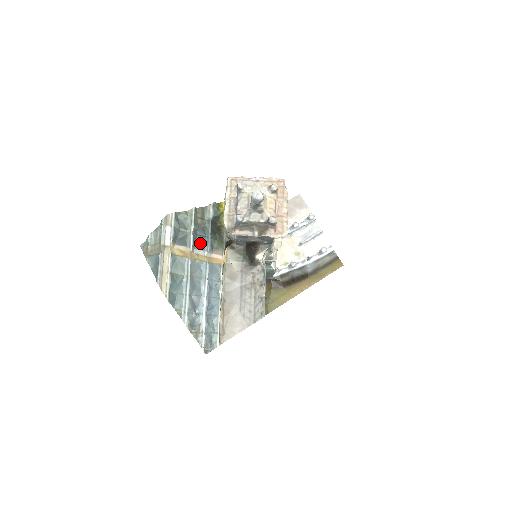
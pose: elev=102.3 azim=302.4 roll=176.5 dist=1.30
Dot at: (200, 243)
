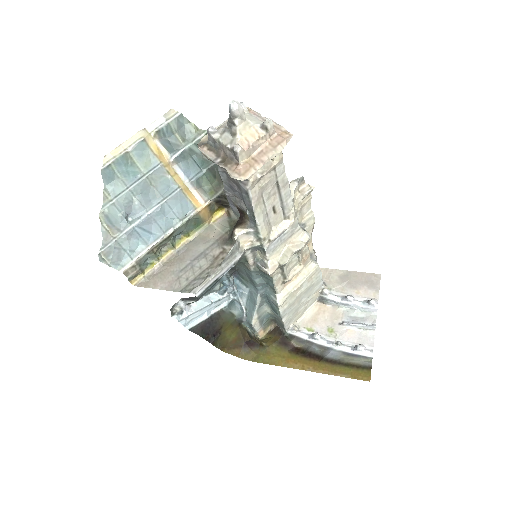
Dot at: (188, 167)
